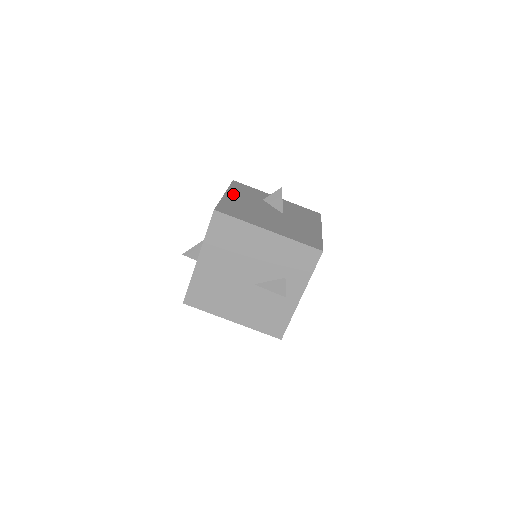
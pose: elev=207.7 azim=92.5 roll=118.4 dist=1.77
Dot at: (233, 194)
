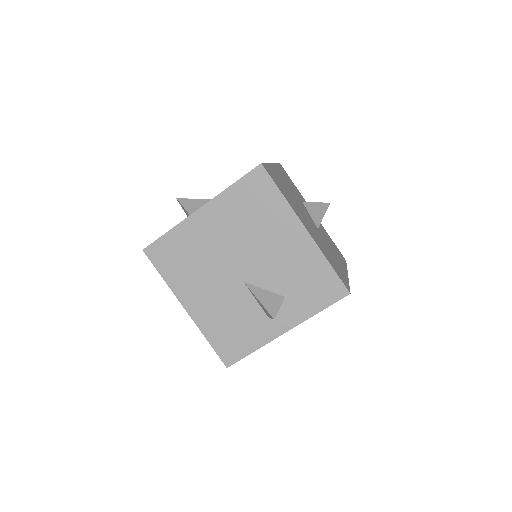
Dot at: (279, 171)
